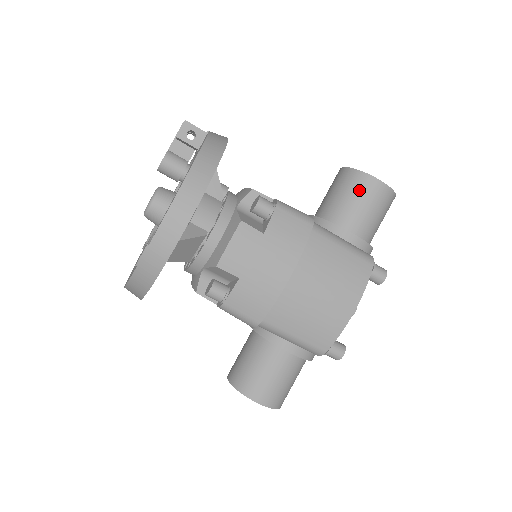
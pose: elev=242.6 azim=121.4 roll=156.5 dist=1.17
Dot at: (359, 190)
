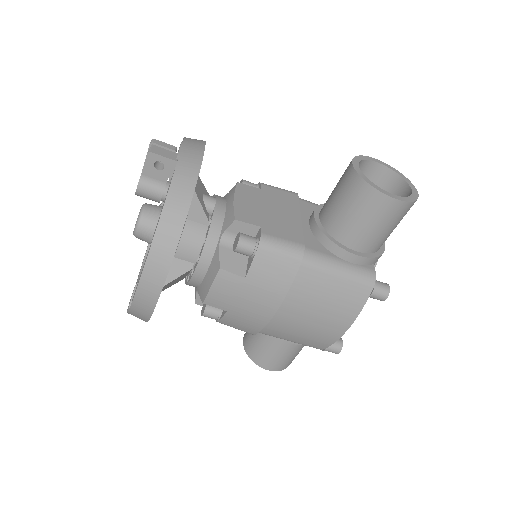
Dot at: (364, 207)
